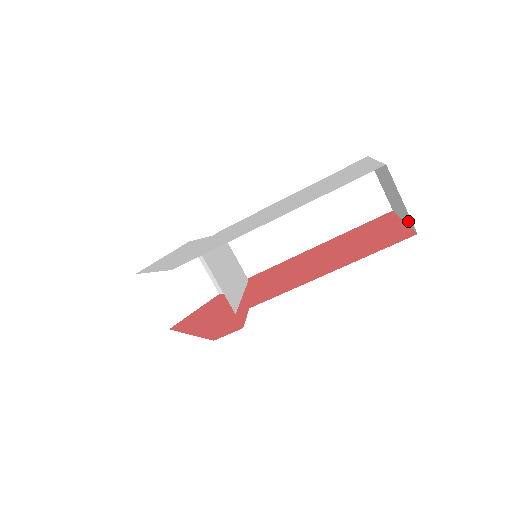
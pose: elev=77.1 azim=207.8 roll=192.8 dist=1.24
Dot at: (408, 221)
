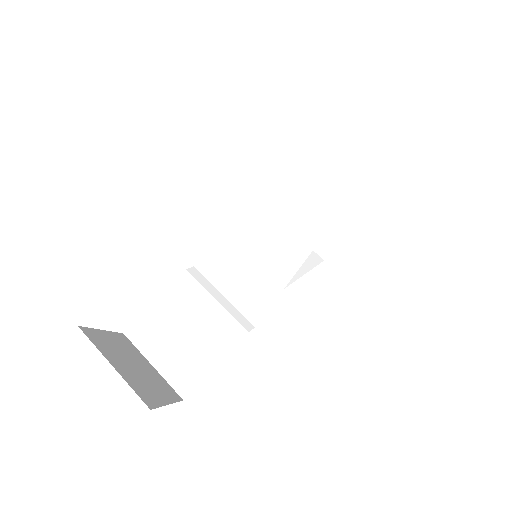
Dot at: (363, 201)
